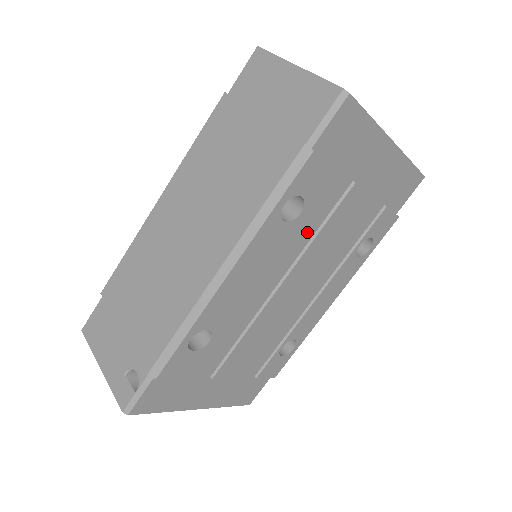
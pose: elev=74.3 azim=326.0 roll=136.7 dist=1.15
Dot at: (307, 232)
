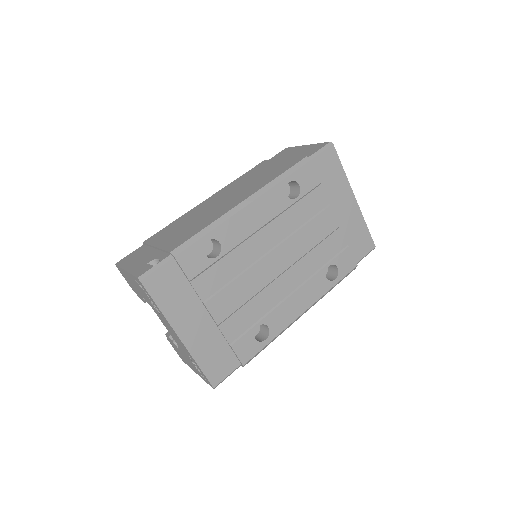
Dot at: (297, 220)
